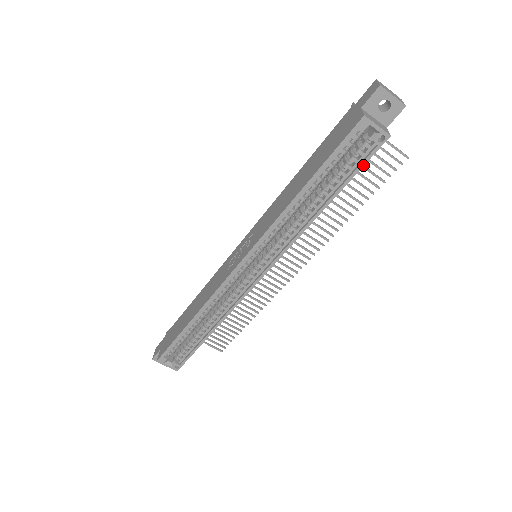
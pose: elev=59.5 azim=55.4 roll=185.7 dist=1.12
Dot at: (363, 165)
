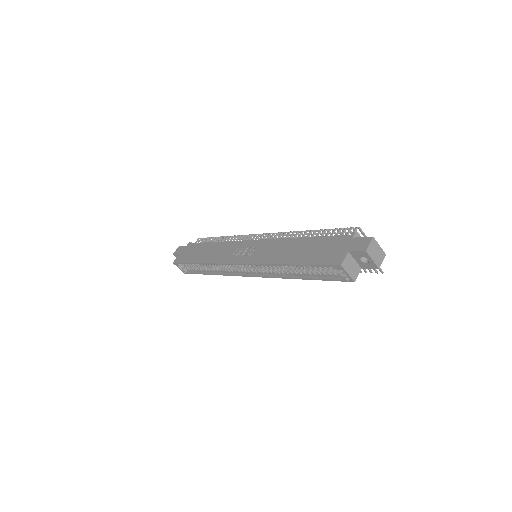
Dot at: (332, 280)
